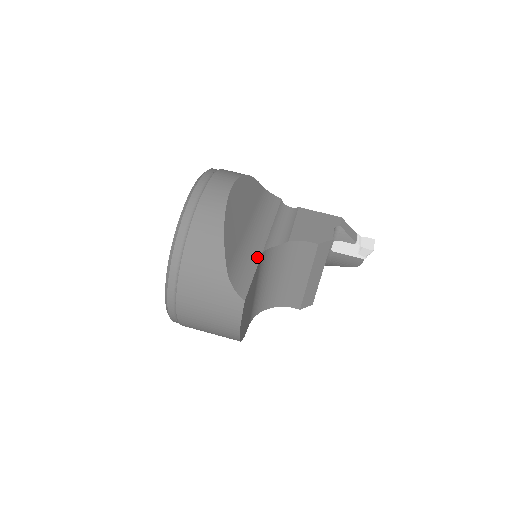
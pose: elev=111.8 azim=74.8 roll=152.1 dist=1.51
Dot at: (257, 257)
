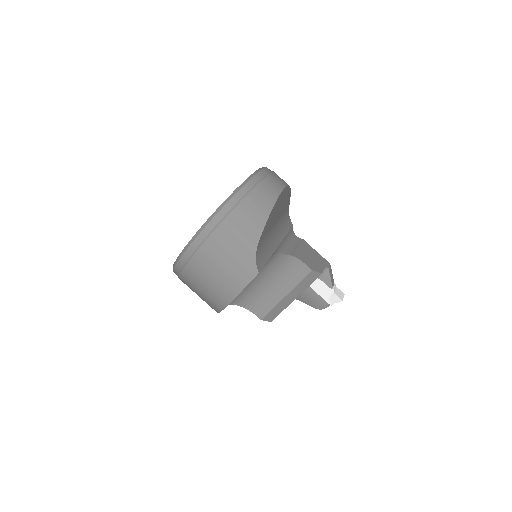
Dot at: (272, 251)
